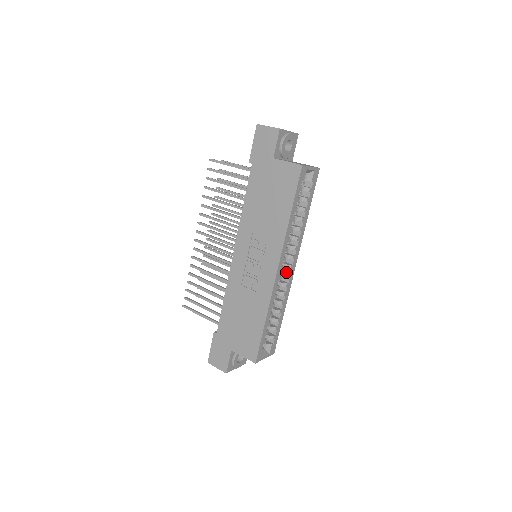
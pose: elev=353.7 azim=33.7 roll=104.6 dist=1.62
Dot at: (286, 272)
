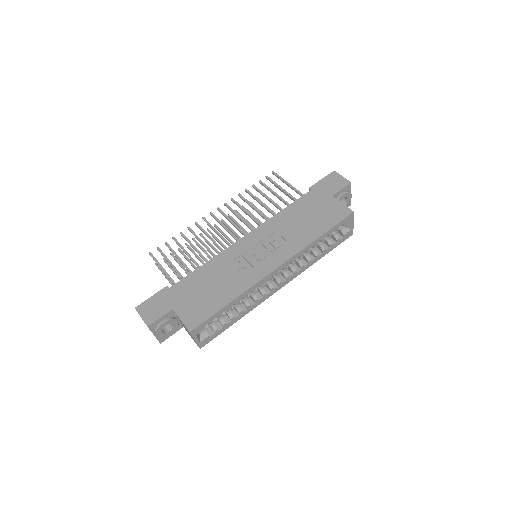
Dot at: occluded
